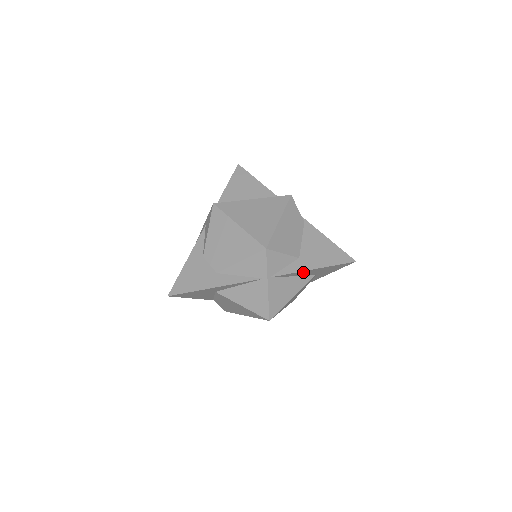
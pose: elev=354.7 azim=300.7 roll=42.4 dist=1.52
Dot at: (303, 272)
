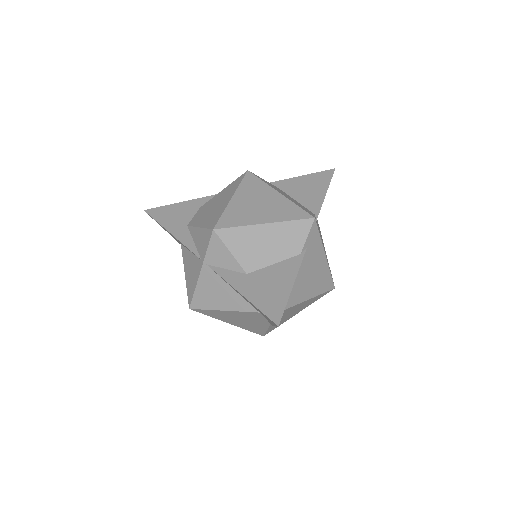
Dot at: occluded
